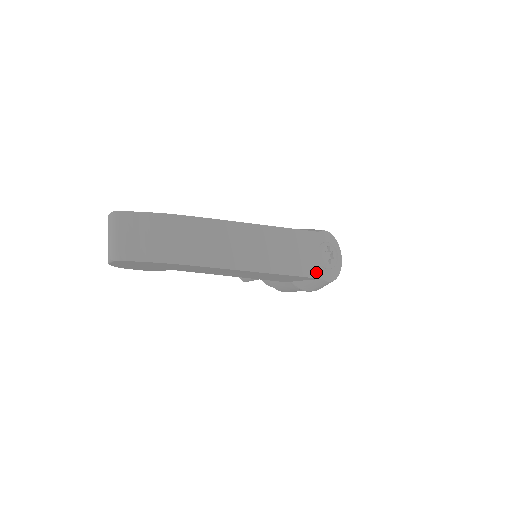
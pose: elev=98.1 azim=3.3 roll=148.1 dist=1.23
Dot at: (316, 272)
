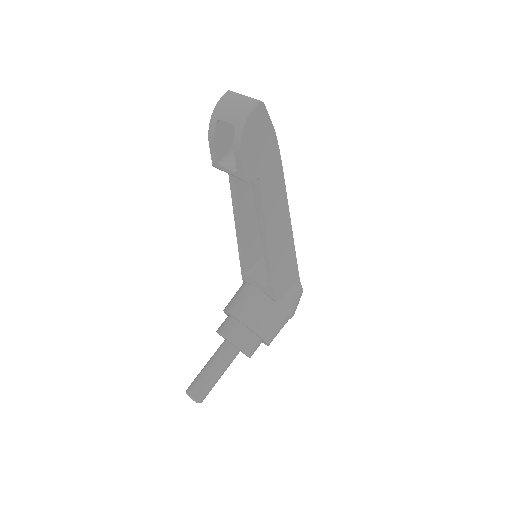
Dot at: occluded
